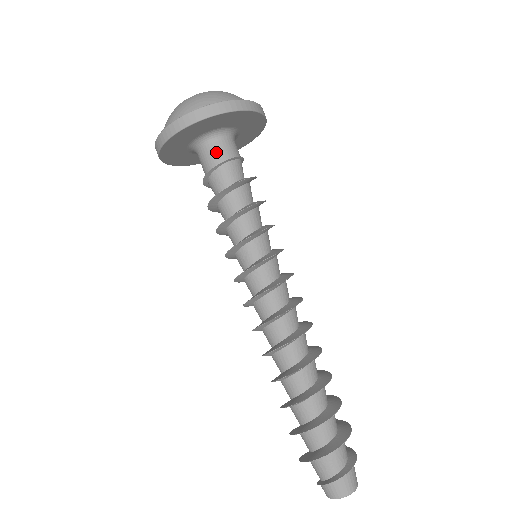
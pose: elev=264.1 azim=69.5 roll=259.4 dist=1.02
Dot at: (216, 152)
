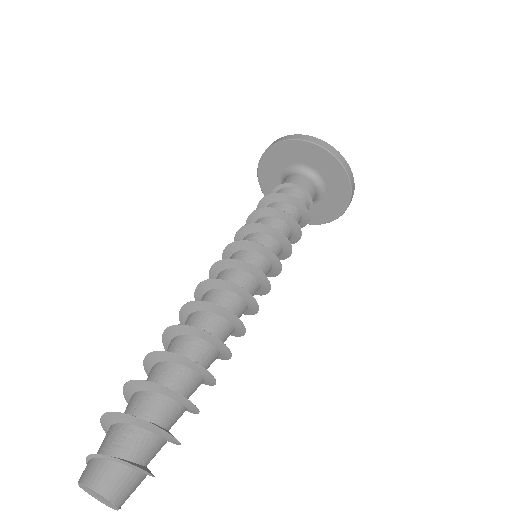
Dot at: (297, 179)
